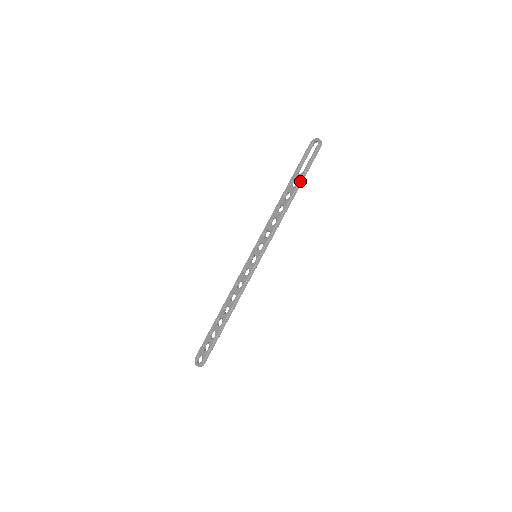
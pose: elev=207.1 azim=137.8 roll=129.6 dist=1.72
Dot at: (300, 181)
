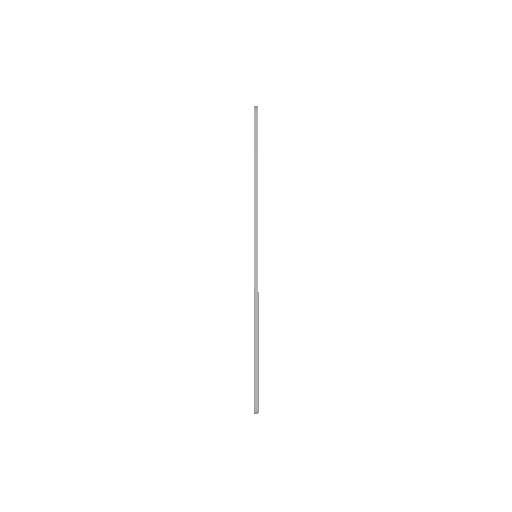
Dot at: (254, 155)
